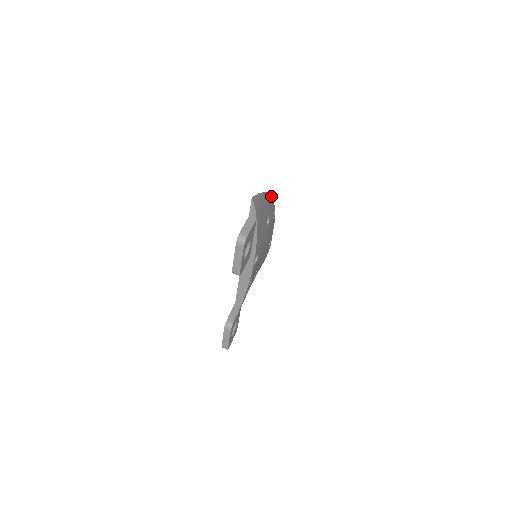
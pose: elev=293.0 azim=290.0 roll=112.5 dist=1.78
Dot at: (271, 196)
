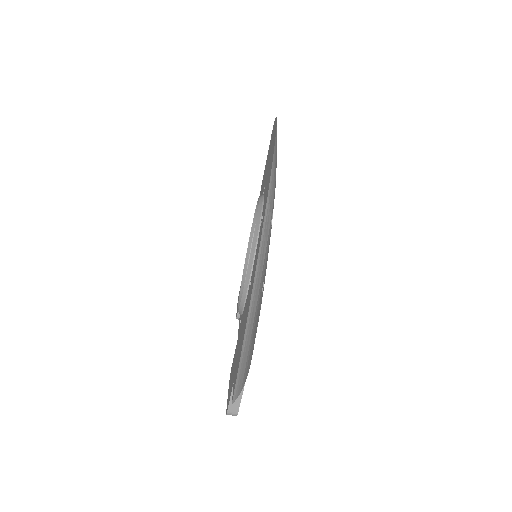
Dot at: (261, 232)
